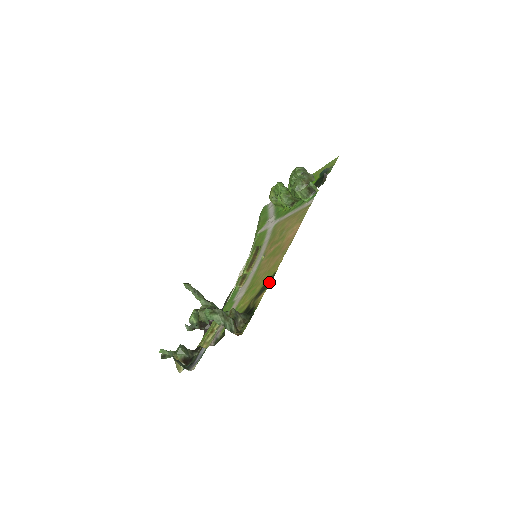
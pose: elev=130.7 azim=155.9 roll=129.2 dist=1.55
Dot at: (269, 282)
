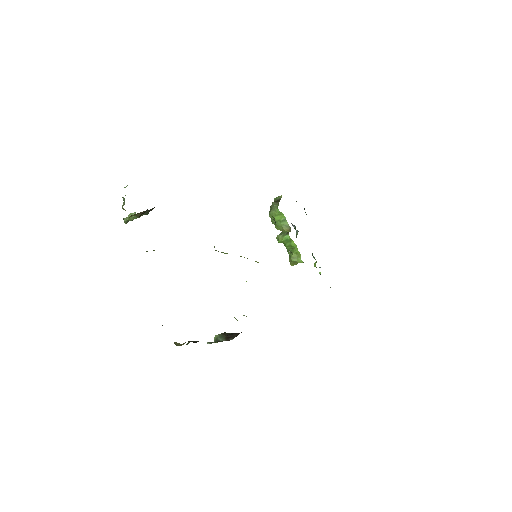
Dot at: occluded
